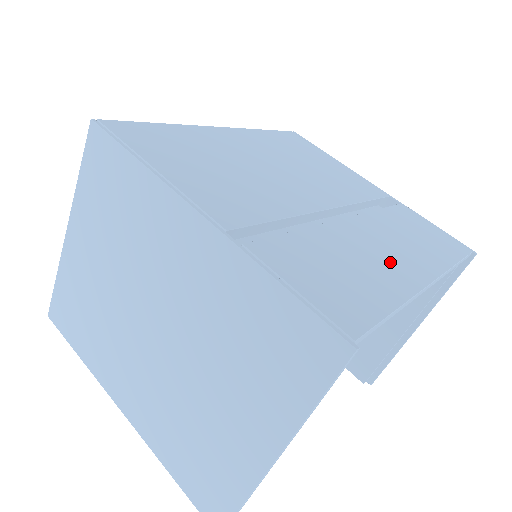
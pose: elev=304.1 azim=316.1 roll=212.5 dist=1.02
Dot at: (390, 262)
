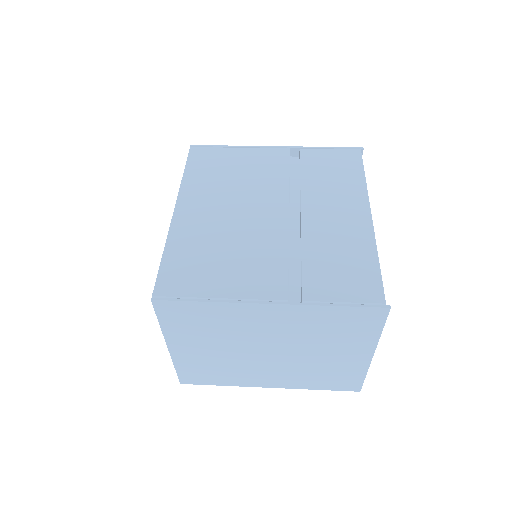
Dot at: (347, 223)
